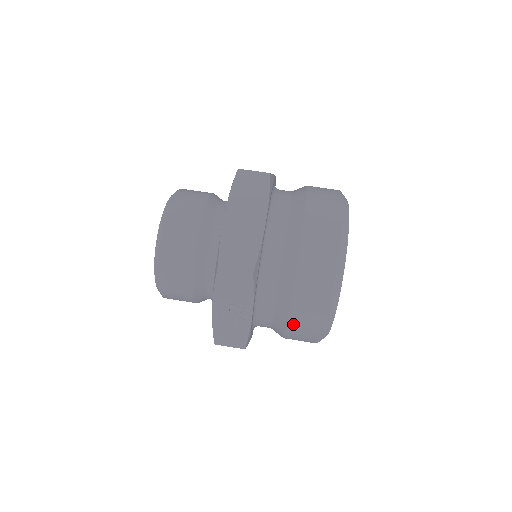
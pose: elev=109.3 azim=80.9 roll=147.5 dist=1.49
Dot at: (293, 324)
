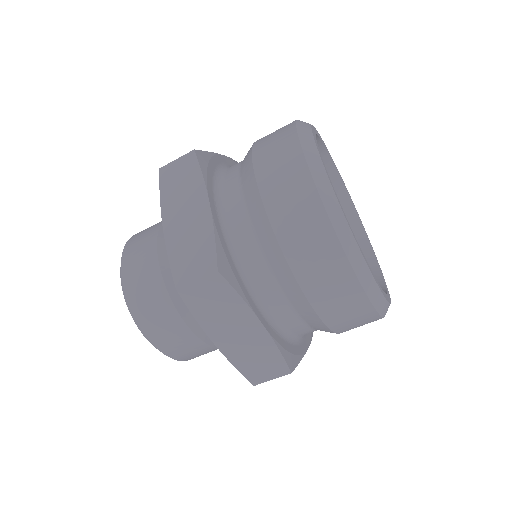
Dot at: occluded
